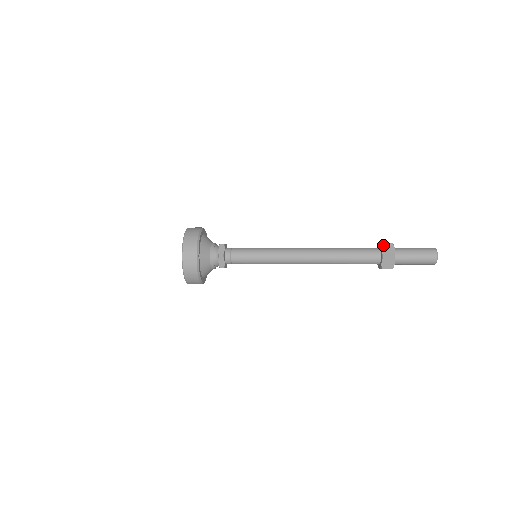
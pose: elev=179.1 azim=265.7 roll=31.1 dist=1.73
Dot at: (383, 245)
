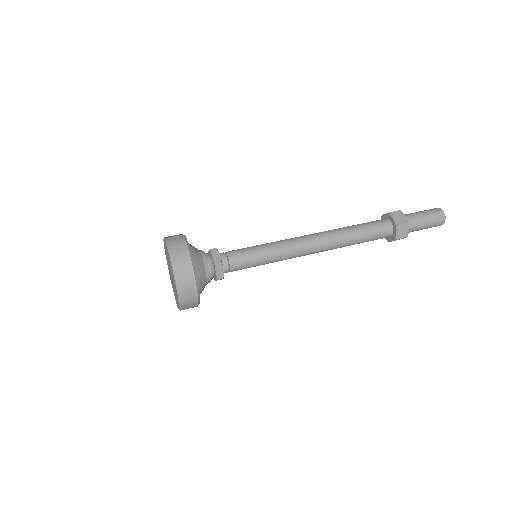
Dot at: (399, 227)
